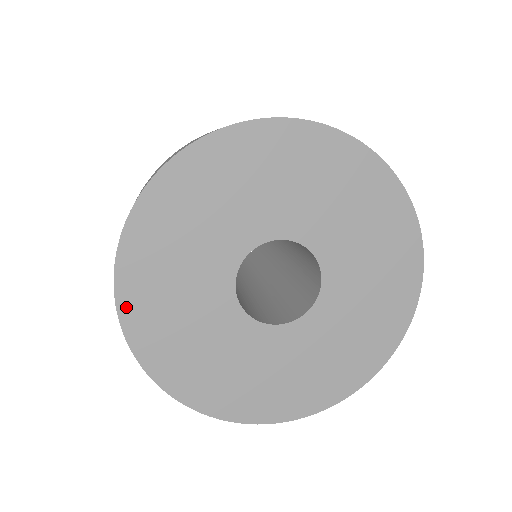
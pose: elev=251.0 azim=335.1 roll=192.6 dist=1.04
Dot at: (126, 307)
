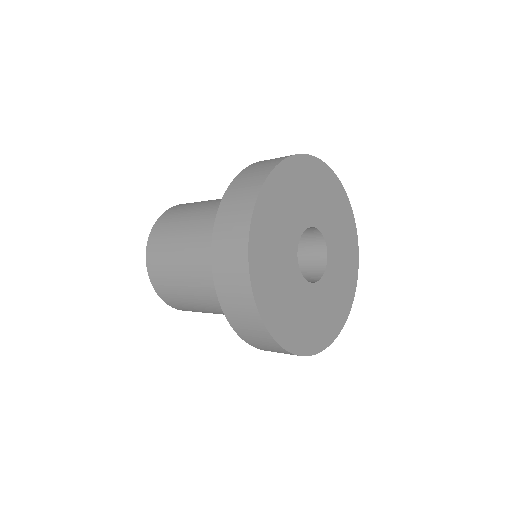
Dot at: (274, 331)
